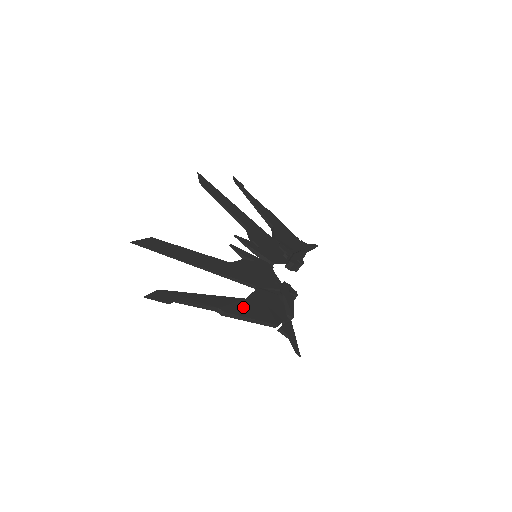
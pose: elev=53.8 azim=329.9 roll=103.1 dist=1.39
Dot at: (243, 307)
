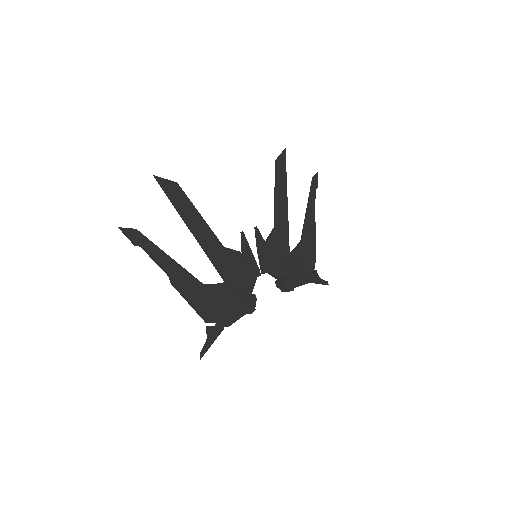
Dot at: (194, 289)
